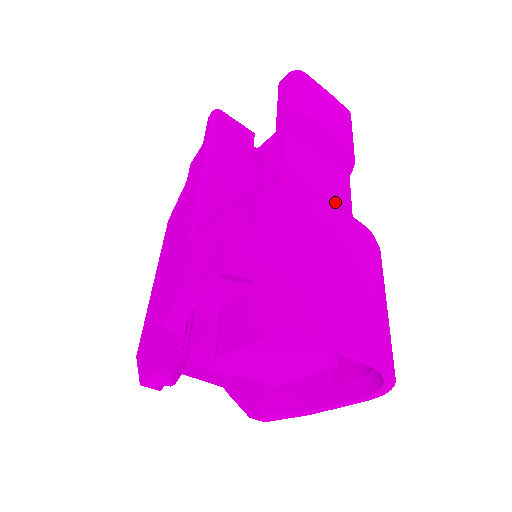
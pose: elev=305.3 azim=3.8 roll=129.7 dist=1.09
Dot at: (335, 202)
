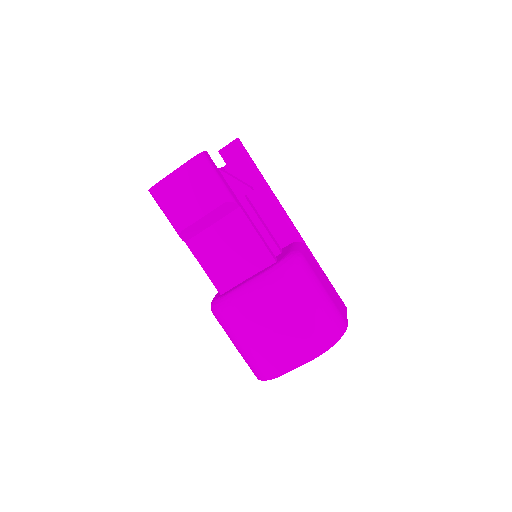
Dot at: (246, 249)
